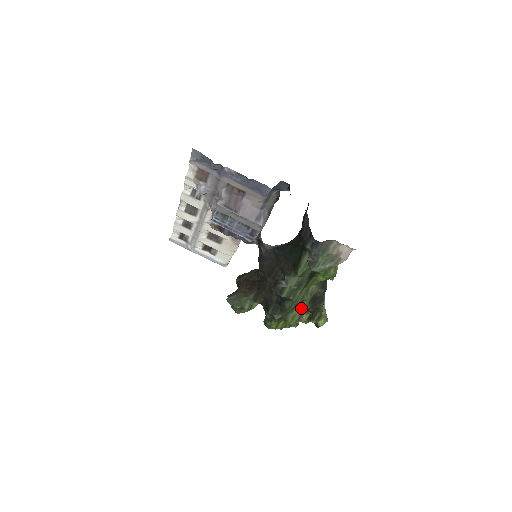
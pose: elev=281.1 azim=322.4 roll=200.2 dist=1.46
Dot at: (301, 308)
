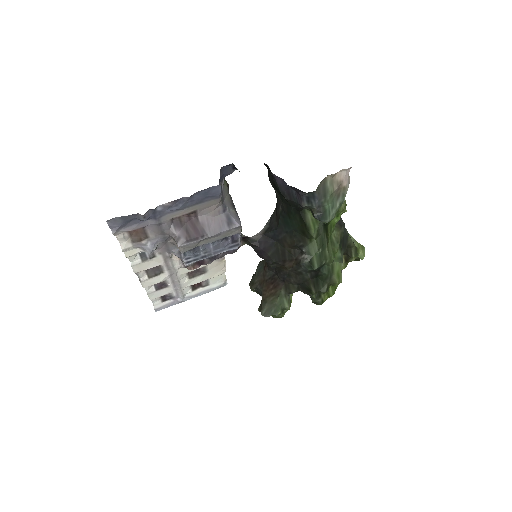
Dot at: (338, 261)
